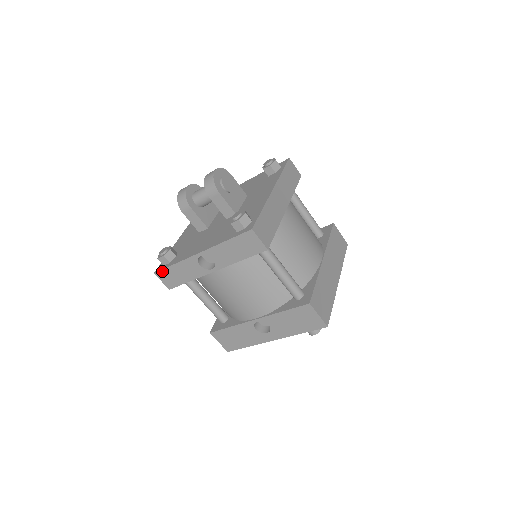
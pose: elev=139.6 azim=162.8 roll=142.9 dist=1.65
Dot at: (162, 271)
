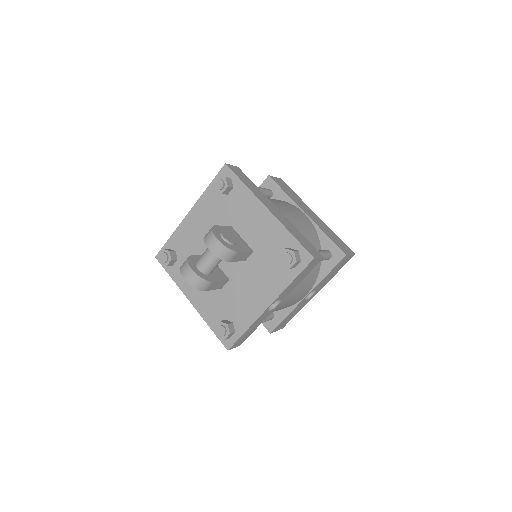
Dot at: (235, 343)
